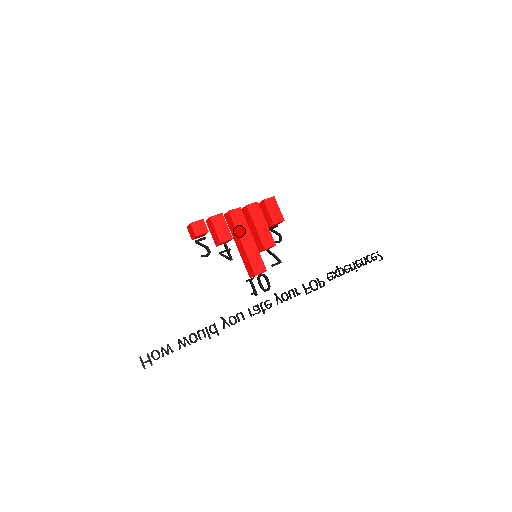
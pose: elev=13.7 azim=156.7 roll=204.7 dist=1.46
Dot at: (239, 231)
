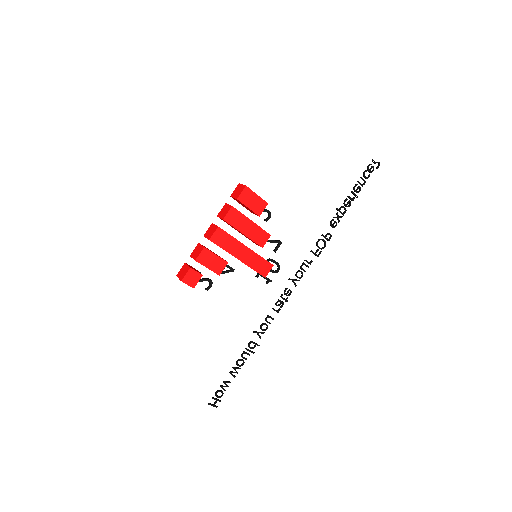
Dot at: (230, 251)
